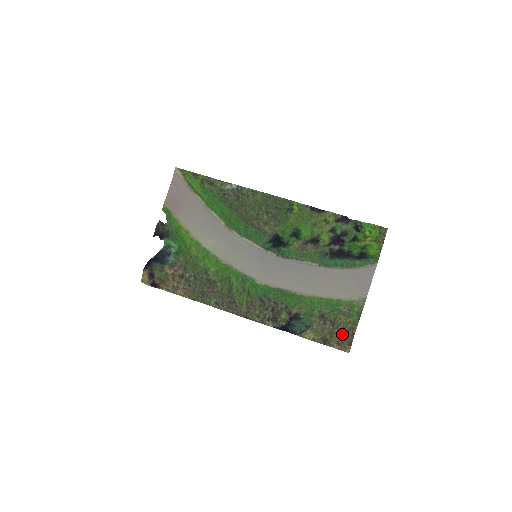
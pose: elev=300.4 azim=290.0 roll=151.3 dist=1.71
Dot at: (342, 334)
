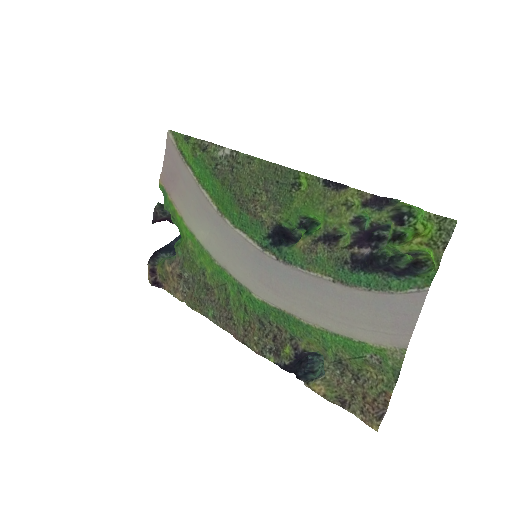
Dot at: (368, 398)
